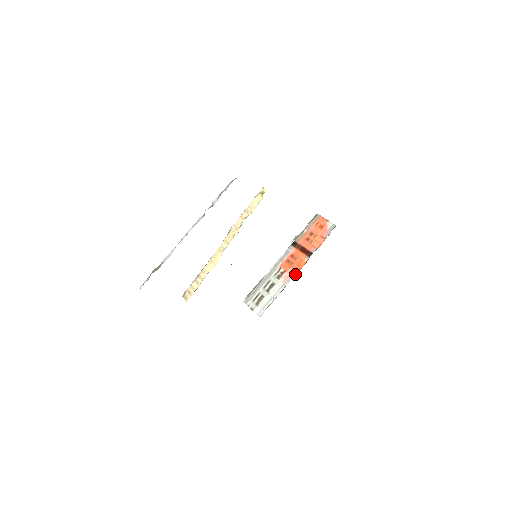
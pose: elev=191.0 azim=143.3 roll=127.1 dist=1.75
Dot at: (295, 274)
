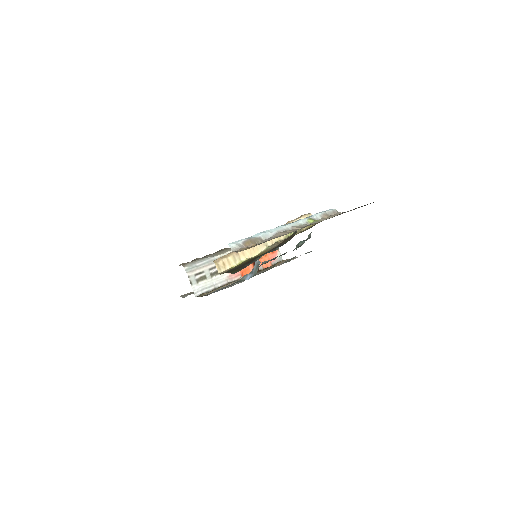
Dot at: (240, 277)
